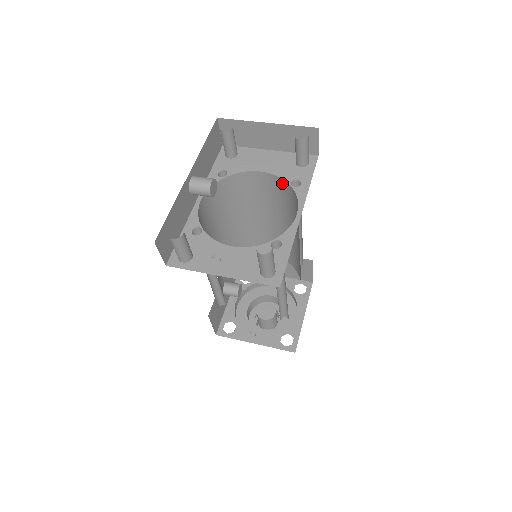
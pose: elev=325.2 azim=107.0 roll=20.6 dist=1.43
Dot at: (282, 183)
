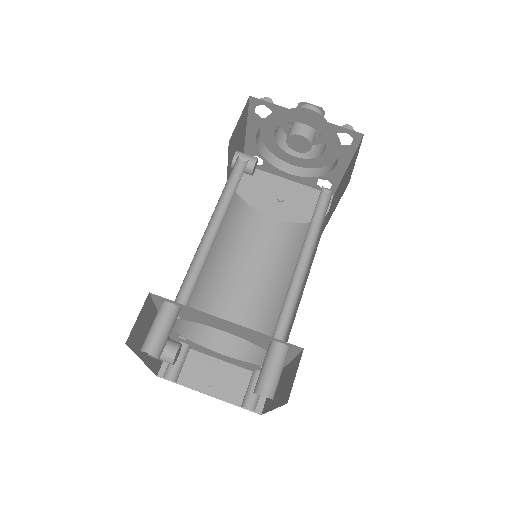
Dot at: occluded
